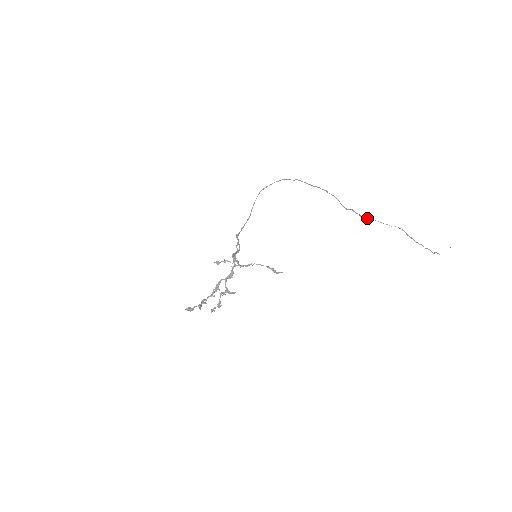
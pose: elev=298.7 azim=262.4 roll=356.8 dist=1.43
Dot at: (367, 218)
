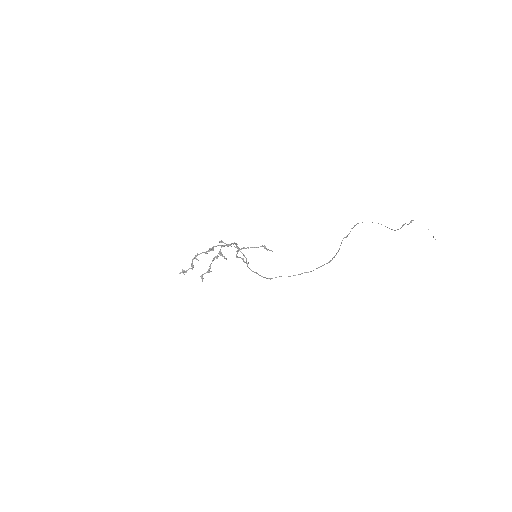
Dot at: (354, 226)
